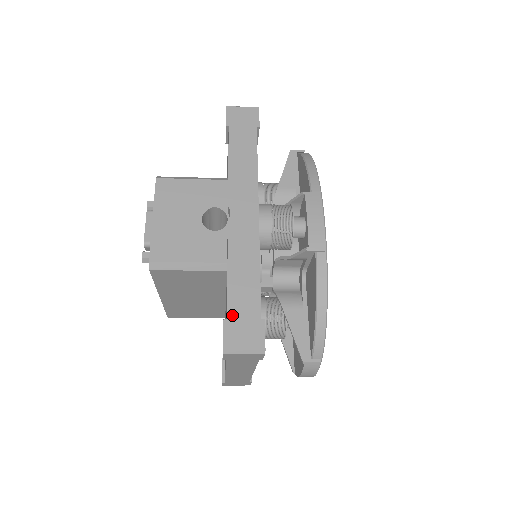
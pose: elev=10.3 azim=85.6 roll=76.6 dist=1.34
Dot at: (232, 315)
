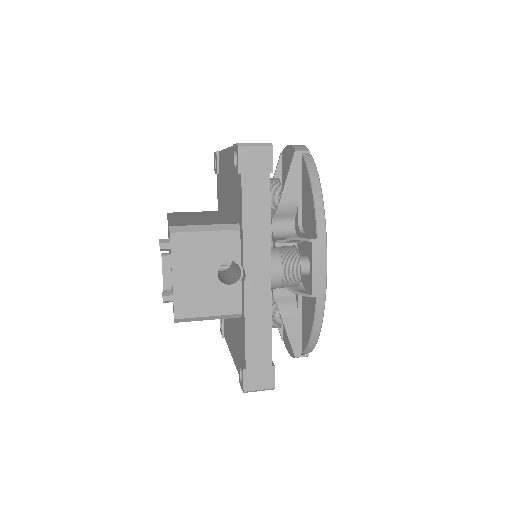
Dot at: (250, 366)
